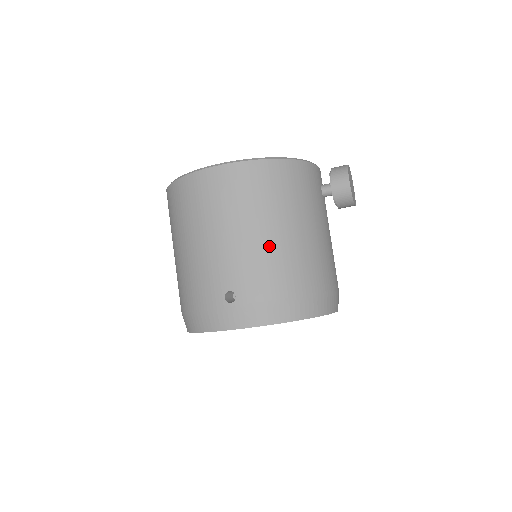
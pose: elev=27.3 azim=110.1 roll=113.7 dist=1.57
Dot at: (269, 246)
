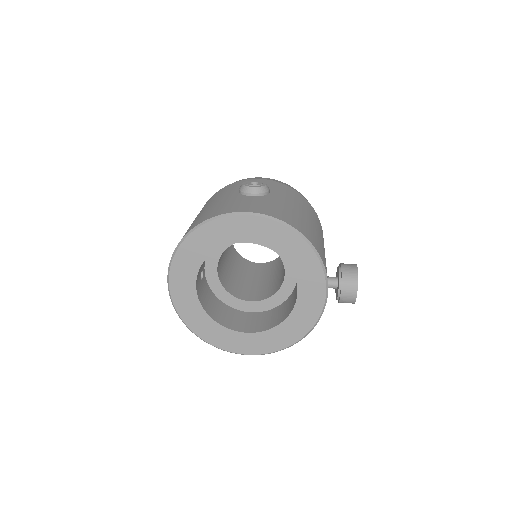
Dot at: occluded
